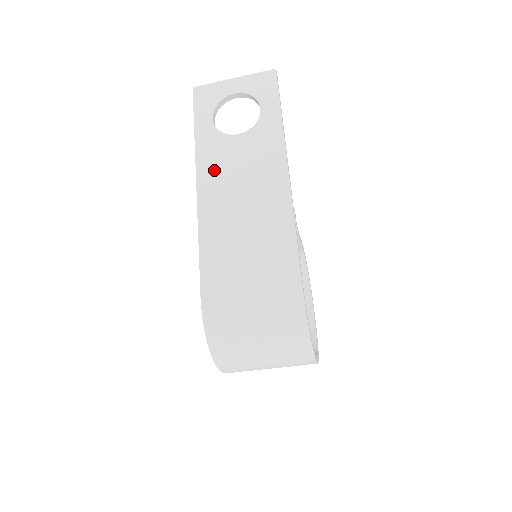
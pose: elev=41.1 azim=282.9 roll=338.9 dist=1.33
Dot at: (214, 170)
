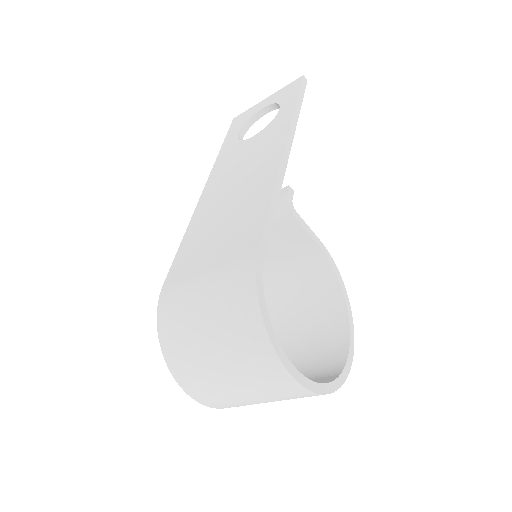
Dot at: (222, 171)
